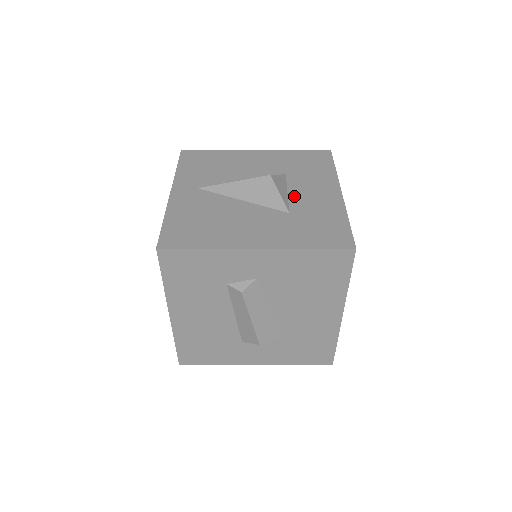
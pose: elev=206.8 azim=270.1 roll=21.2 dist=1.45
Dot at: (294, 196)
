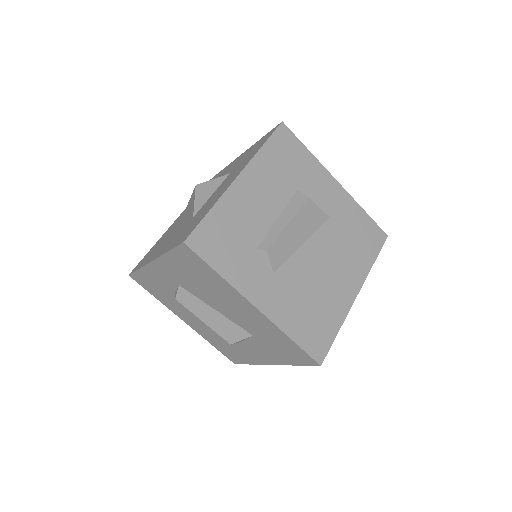
Dot at: (211, 197)
